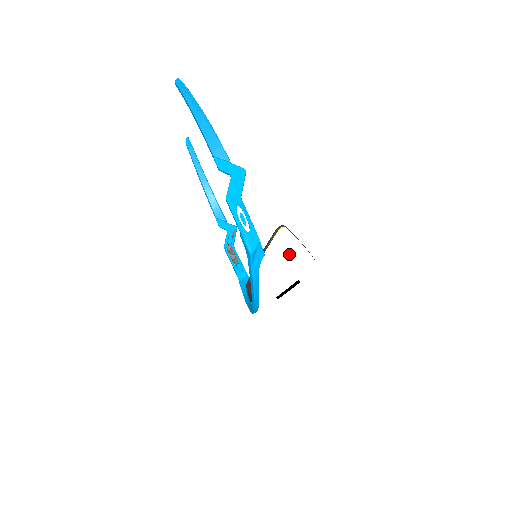
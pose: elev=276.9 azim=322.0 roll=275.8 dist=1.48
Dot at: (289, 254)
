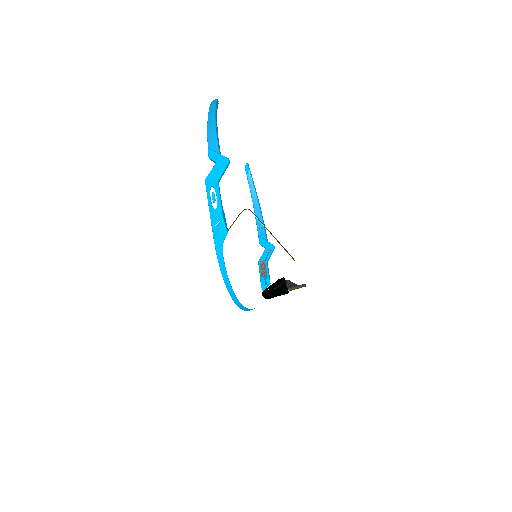
Dot at: (255, 239)
